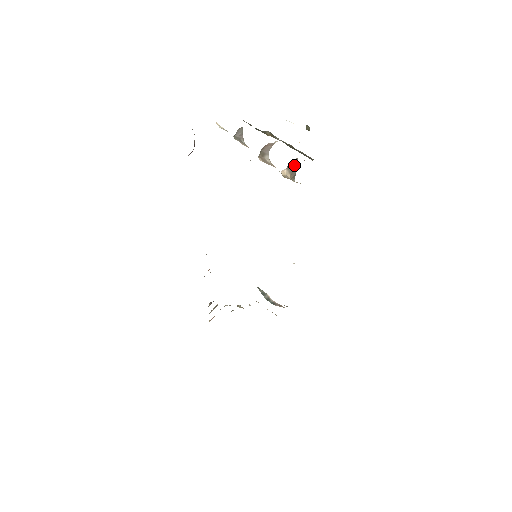
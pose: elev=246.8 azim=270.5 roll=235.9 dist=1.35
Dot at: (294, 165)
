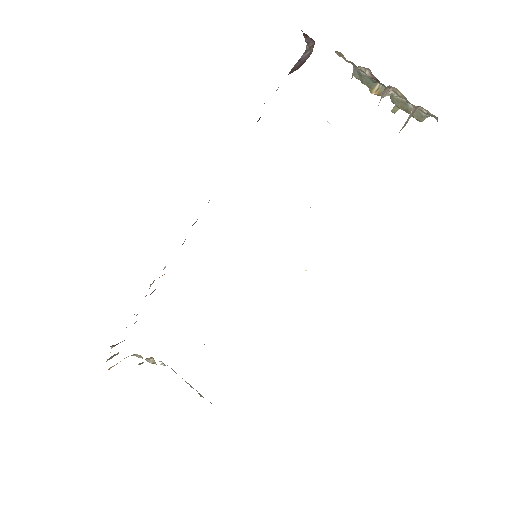
Dot at: (411, 115)
